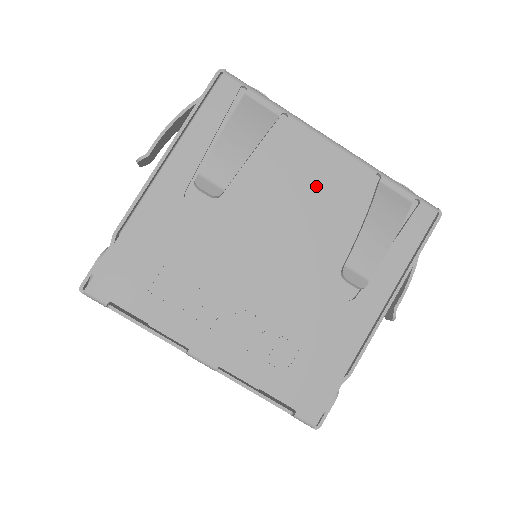
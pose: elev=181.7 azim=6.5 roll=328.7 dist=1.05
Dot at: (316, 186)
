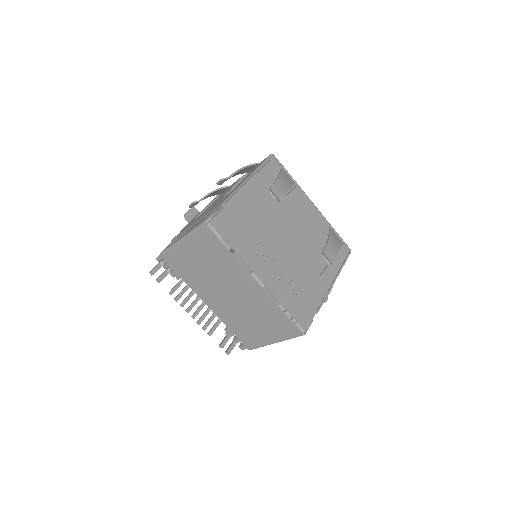
Dot at: (307, 218)
